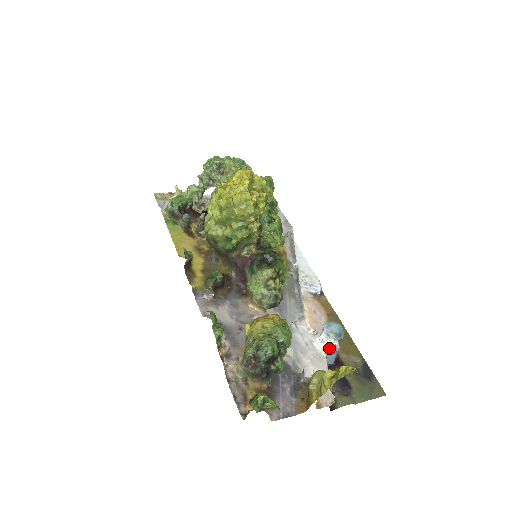
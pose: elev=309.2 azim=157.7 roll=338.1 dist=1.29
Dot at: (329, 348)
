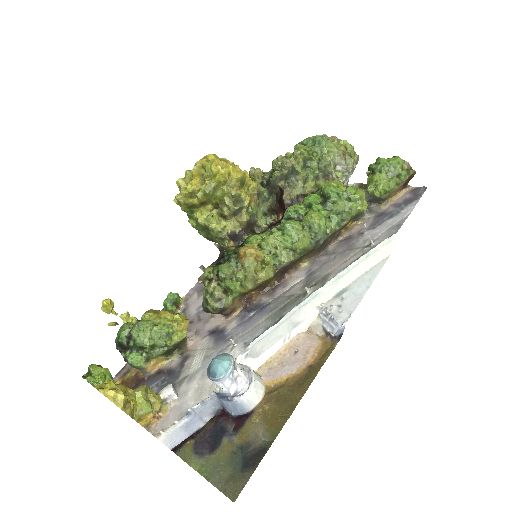
Dot at: (223, 389)
